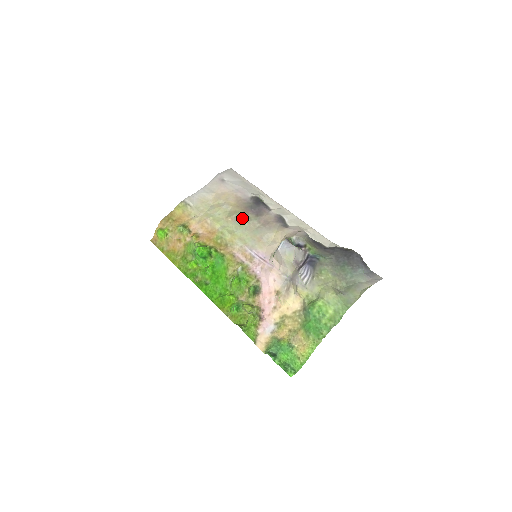
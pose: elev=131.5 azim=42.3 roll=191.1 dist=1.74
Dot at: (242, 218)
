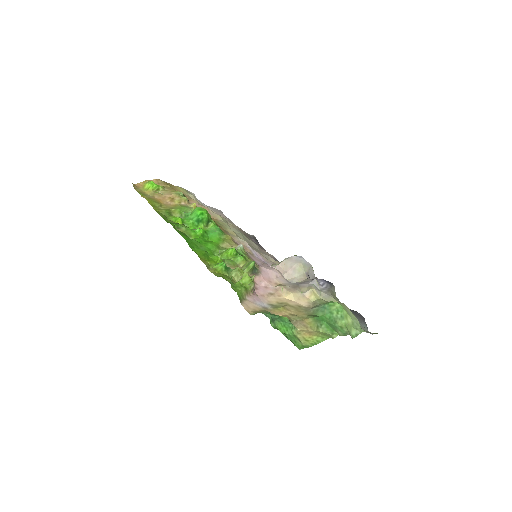
Dot at: occluded
